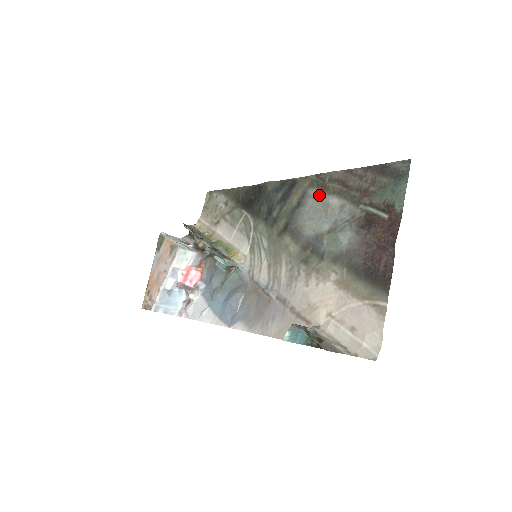
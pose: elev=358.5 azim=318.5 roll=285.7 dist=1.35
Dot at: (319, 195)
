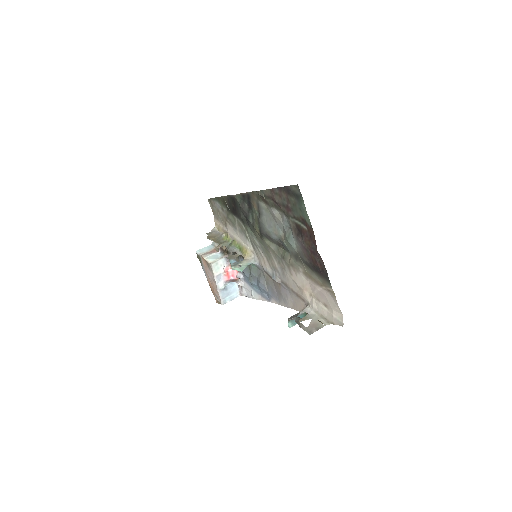
Dot at: (266, 207)
